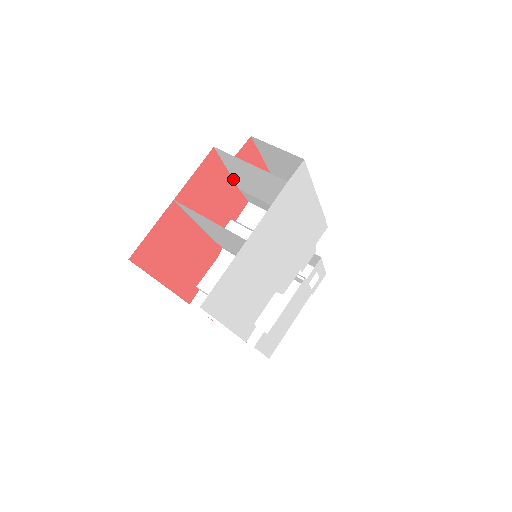
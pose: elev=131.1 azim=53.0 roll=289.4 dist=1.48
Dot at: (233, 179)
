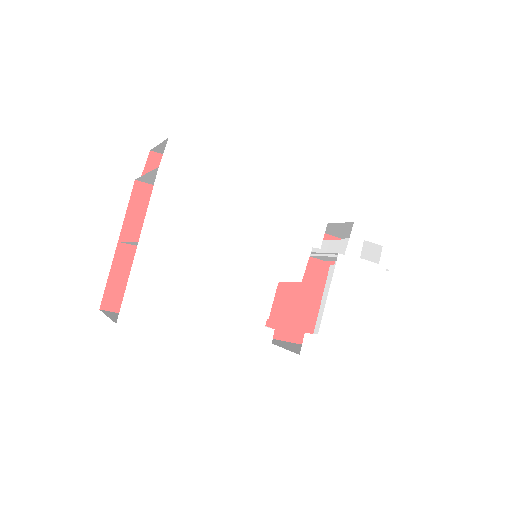
Dot at: occluded
